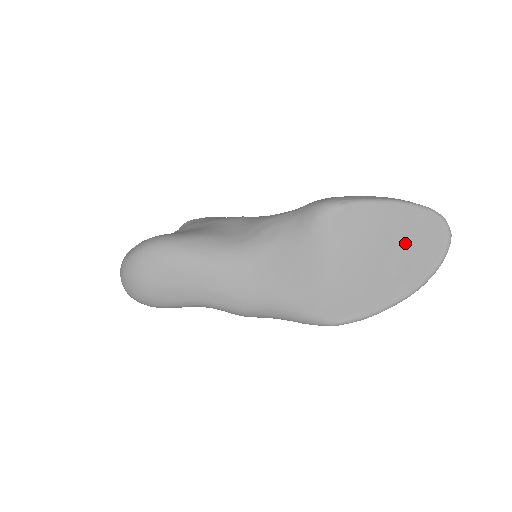
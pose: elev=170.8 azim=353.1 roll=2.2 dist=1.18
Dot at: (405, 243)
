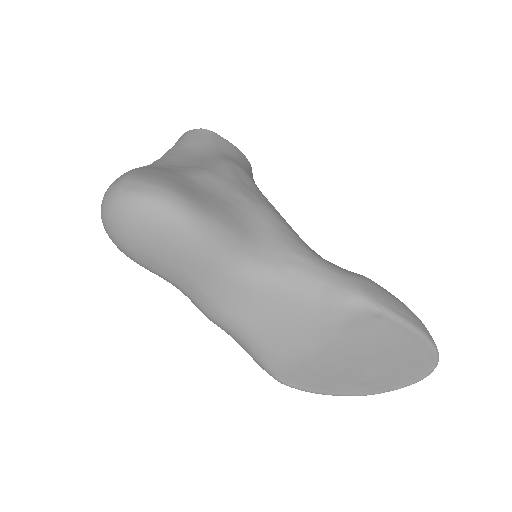
Dot at: (394, 364)
